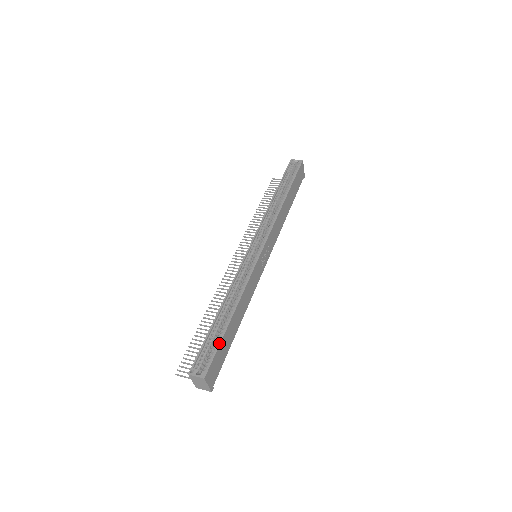
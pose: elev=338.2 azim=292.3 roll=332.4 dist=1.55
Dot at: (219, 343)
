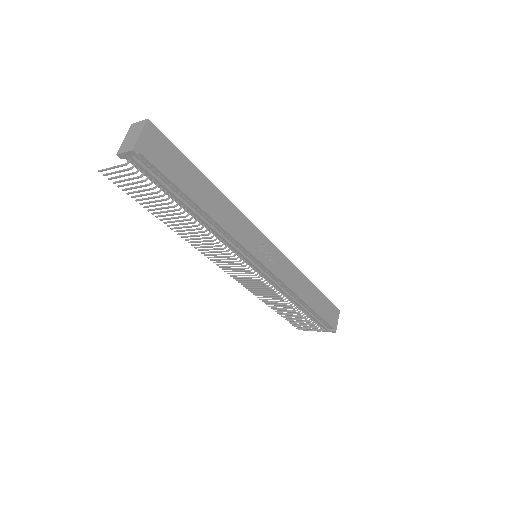
Dot at: (183, 154)
